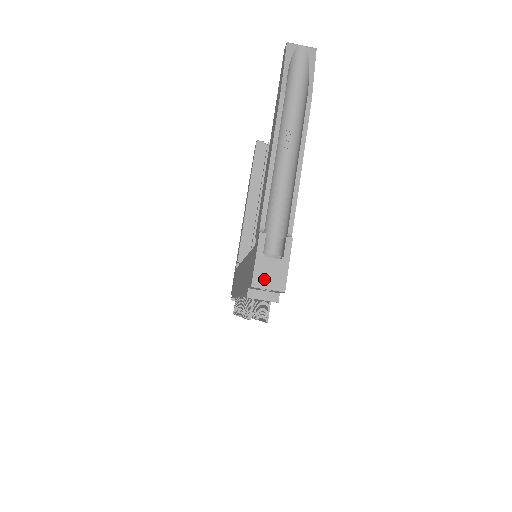
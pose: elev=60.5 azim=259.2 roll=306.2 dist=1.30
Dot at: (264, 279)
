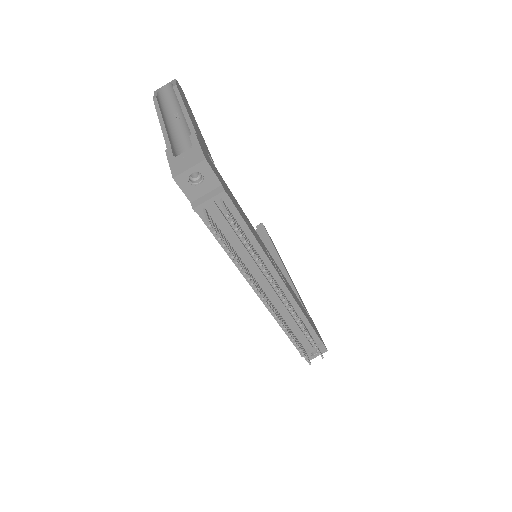
Dot at: (182, 167)
